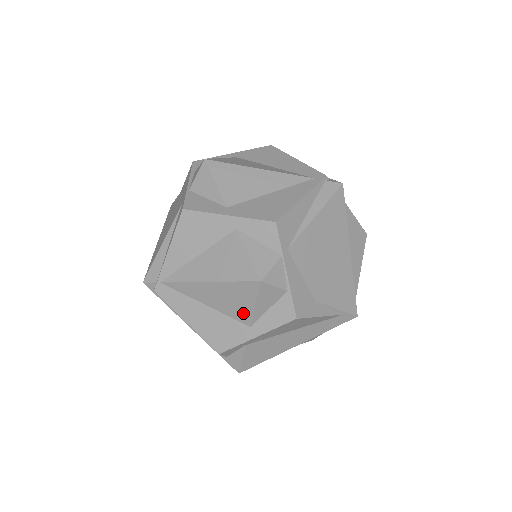
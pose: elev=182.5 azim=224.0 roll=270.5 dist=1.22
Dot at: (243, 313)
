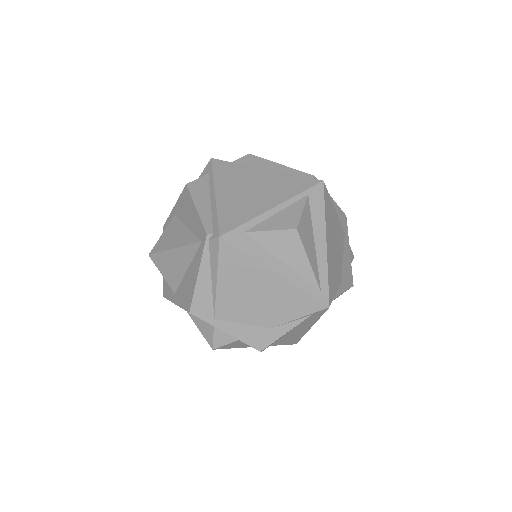
Dot at: occluded
